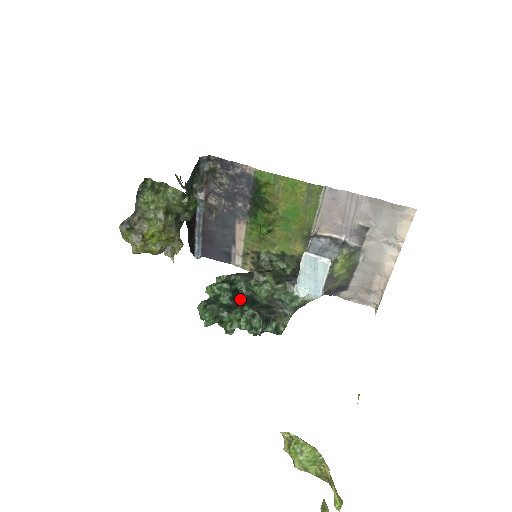
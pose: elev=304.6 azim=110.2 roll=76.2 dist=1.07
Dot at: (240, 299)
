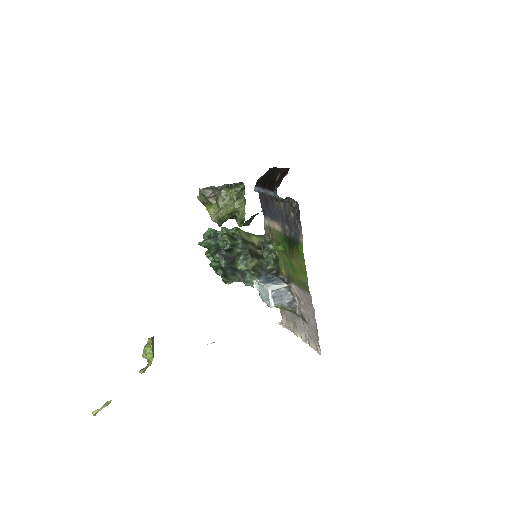
Dot at: (228, 254)
